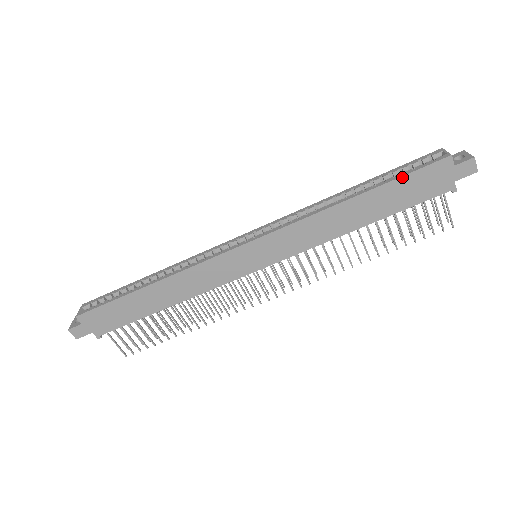
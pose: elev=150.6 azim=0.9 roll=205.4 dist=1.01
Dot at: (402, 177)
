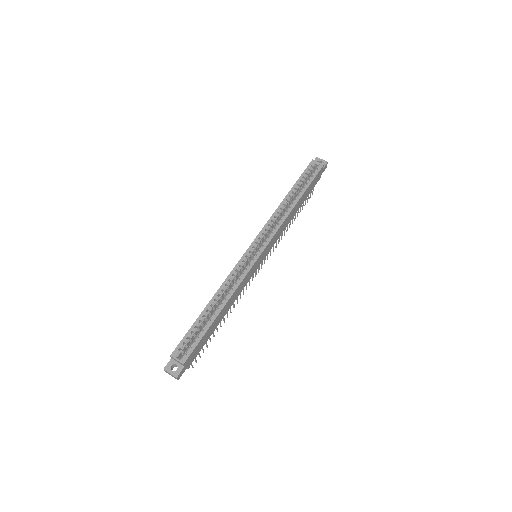
Dot at: (311, 183)
